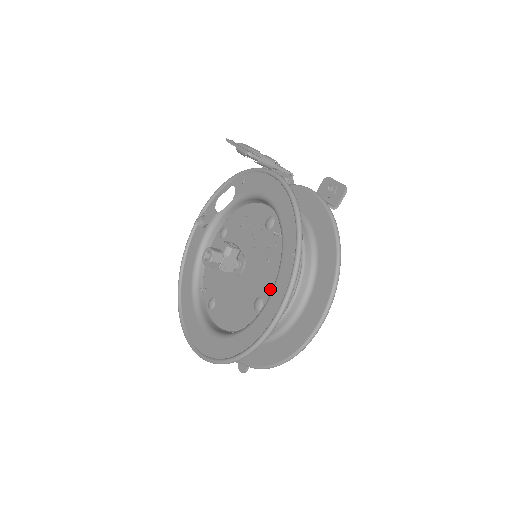
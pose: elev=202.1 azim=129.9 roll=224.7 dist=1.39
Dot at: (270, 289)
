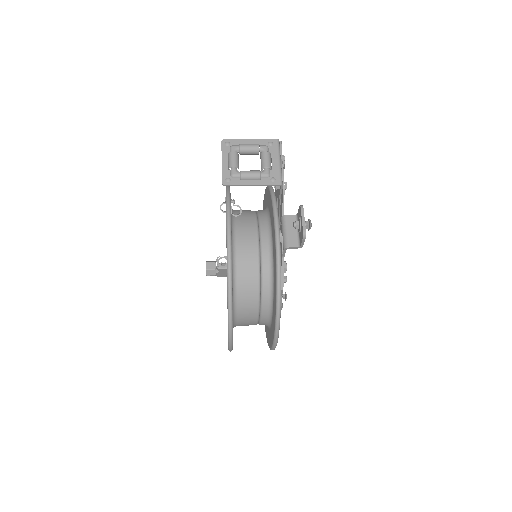
Dot at: occluded
